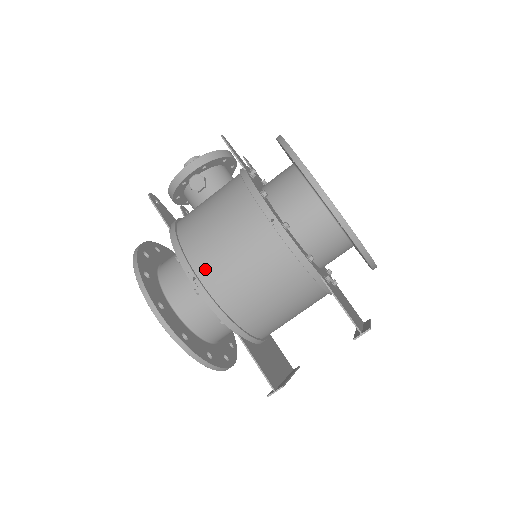
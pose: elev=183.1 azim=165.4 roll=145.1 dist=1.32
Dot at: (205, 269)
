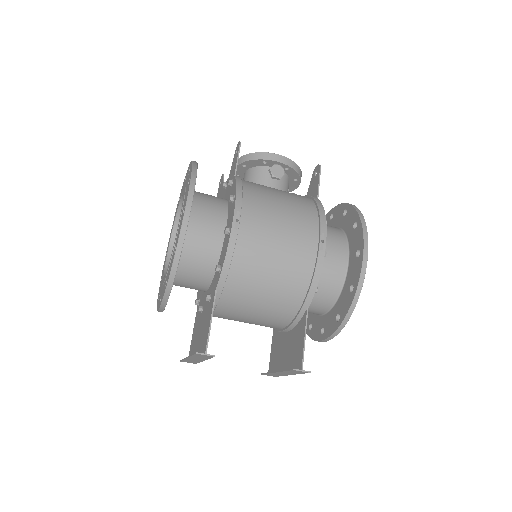
Dot at: (249, 223)
